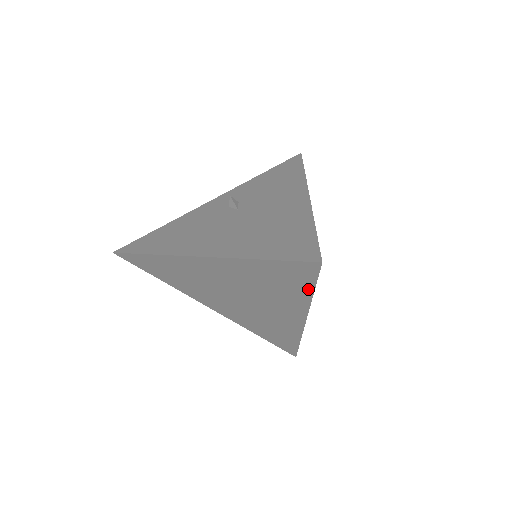
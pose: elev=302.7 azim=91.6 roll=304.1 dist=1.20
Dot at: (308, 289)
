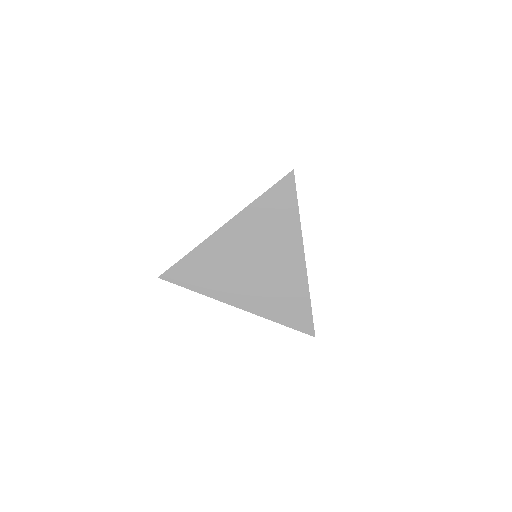
Dot at: (294, 207)
